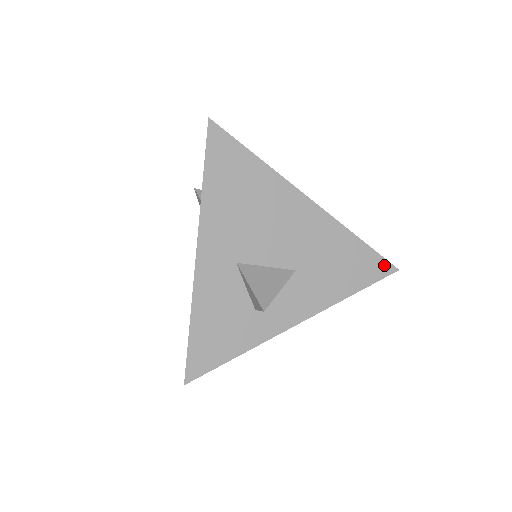
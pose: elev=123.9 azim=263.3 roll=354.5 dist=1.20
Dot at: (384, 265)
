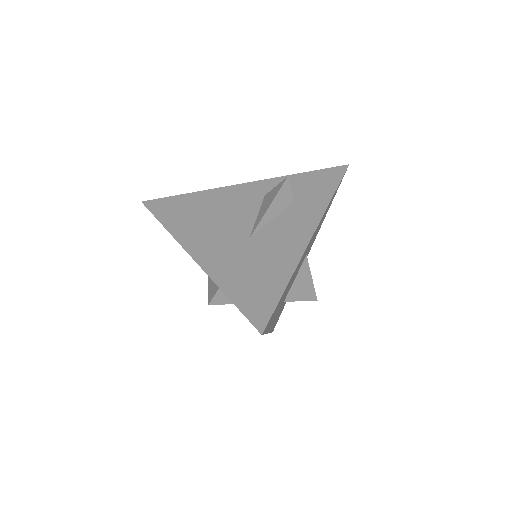
Dot at: occluded
